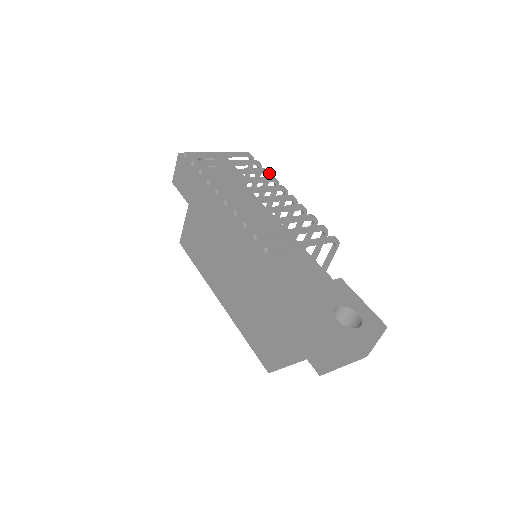
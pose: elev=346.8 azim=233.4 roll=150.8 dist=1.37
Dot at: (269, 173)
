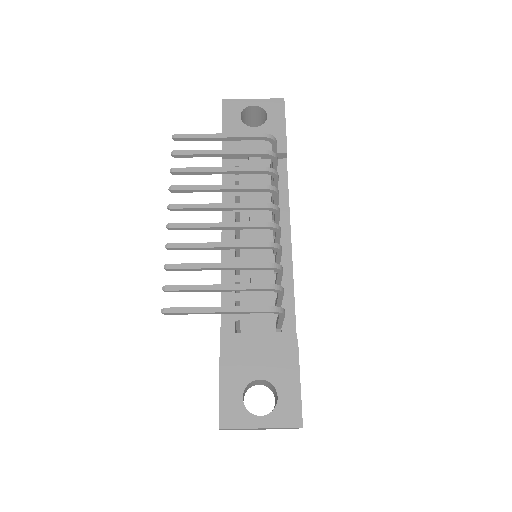
Dot at: (274, 173)
